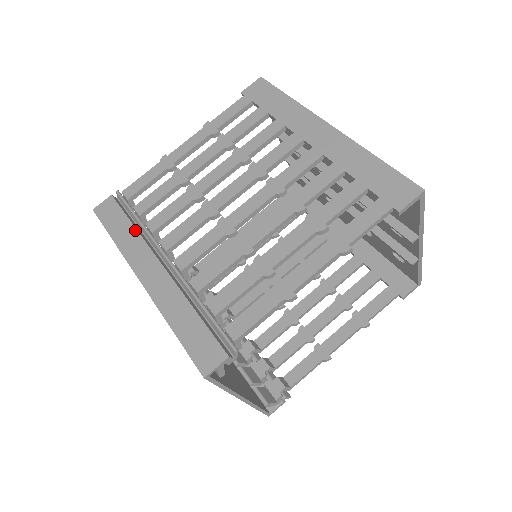
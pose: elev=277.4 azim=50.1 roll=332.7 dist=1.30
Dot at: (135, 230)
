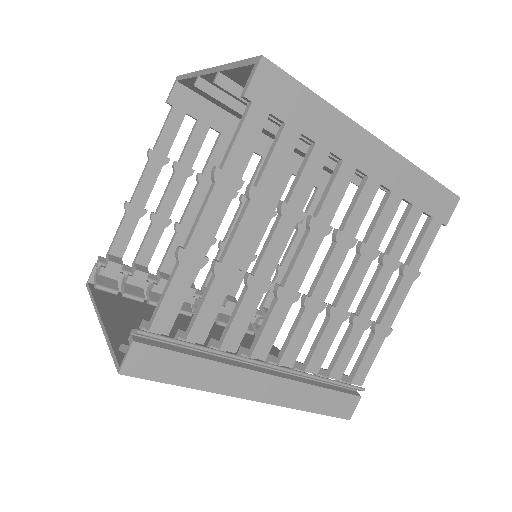
Dot at: (210, 362)
